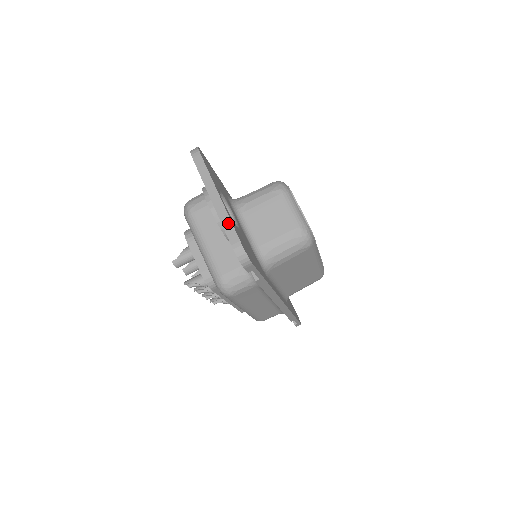
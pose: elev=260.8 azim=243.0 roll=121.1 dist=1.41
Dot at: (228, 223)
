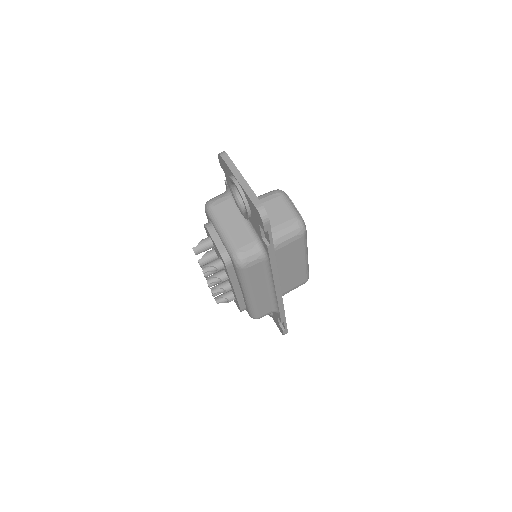
Dot at: (251, 193)
